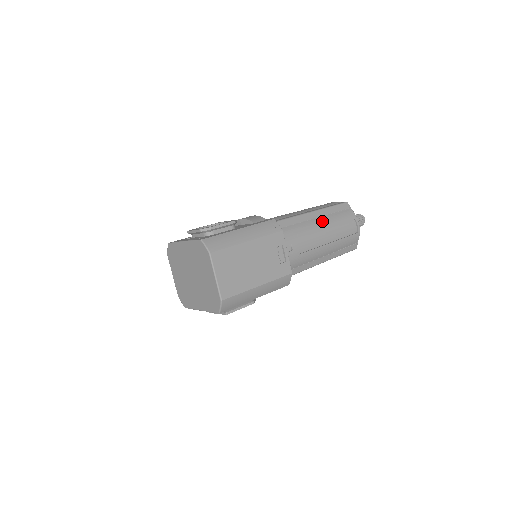
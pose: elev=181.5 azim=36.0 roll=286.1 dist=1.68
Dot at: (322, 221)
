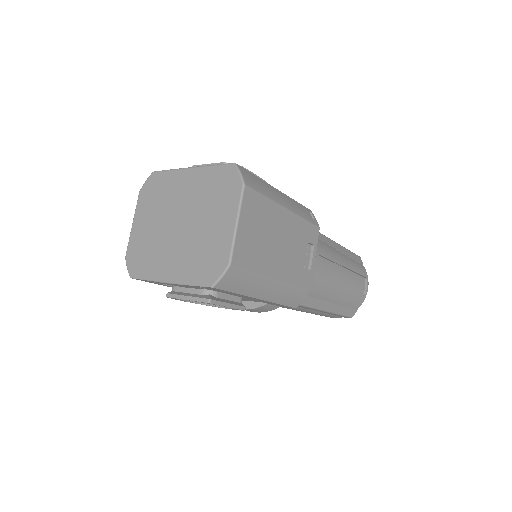
Dot at: (342, 256)
